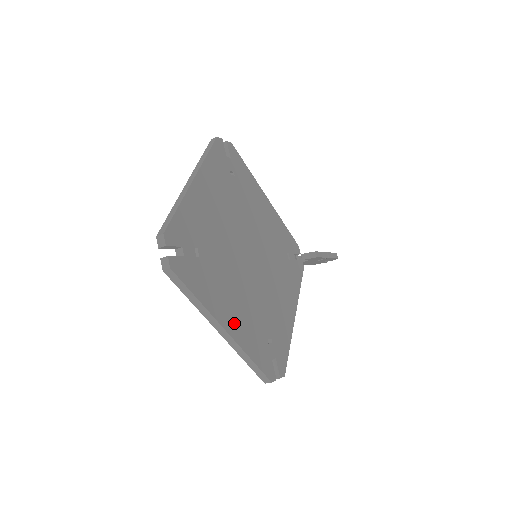
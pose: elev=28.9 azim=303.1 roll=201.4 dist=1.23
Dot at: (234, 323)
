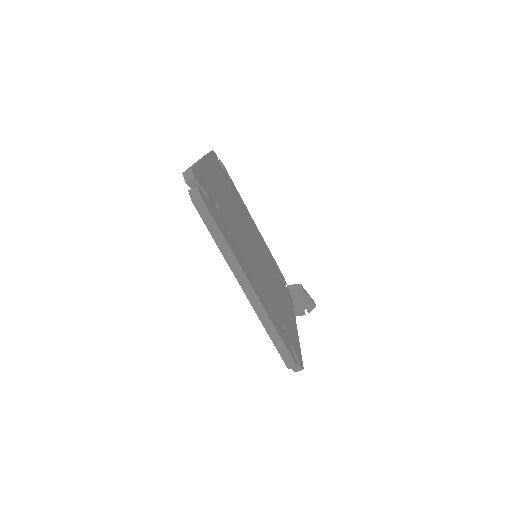
Dot at: (255, 285)
